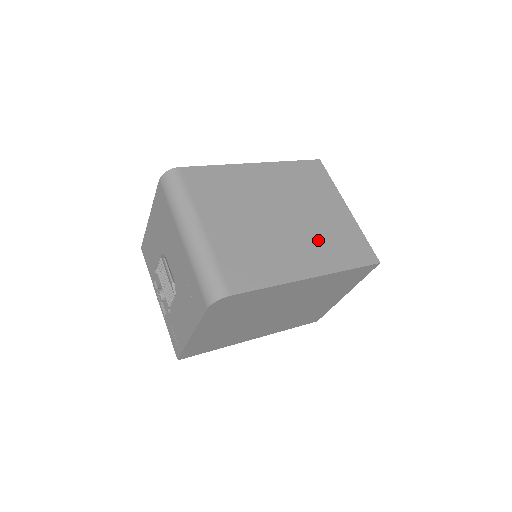
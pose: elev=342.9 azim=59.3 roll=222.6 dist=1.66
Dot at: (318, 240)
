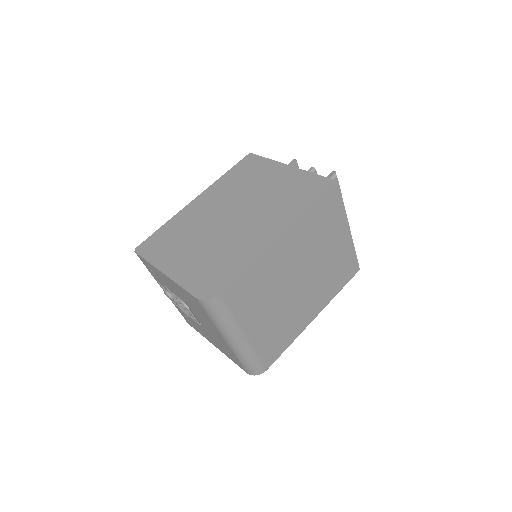
Dot at: (323, 283)
